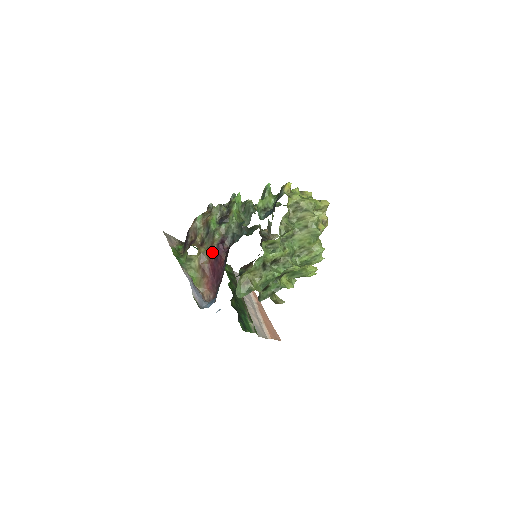
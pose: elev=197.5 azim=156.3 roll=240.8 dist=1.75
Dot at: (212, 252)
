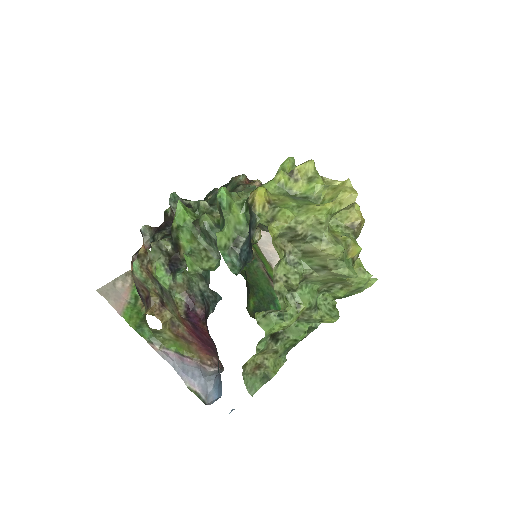
Dot at: (183, 319)
